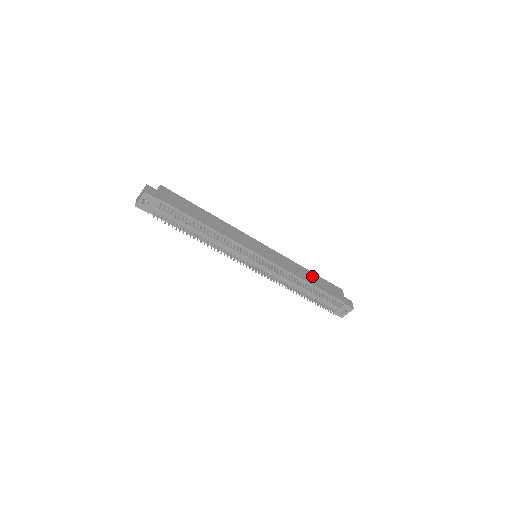
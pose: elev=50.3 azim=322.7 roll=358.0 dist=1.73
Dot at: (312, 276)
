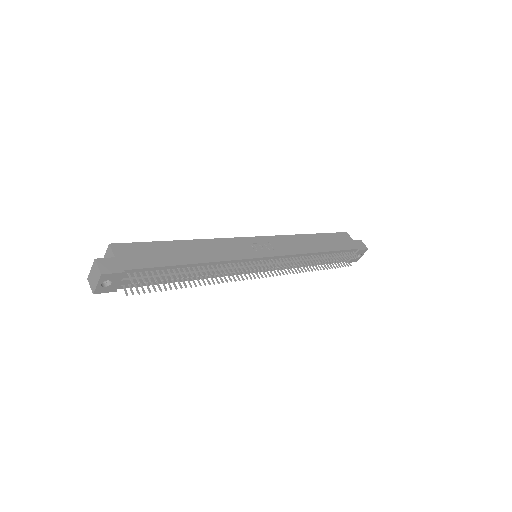
Dot at: (318, 239)
